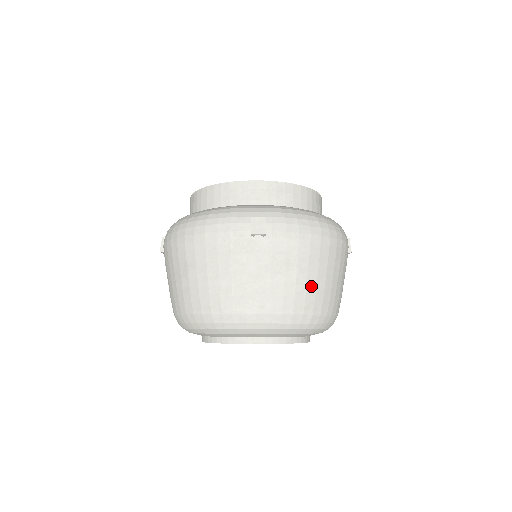
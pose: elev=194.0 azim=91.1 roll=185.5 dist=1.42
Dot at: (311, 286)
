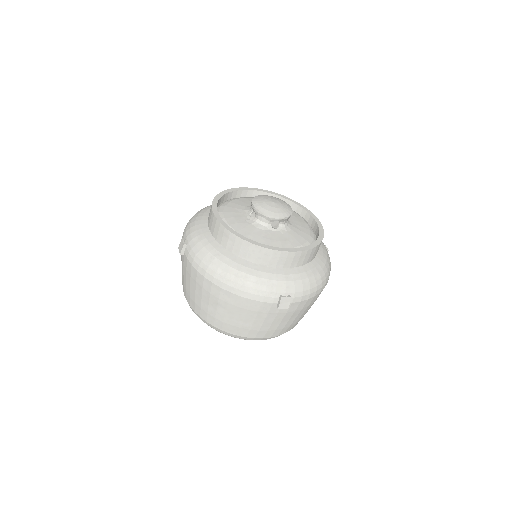
Dot at: occluded
